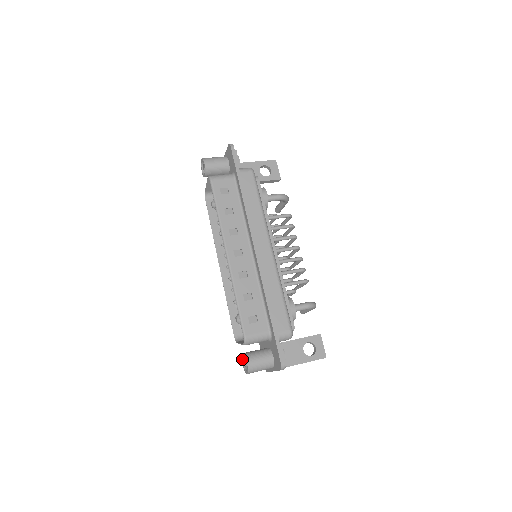
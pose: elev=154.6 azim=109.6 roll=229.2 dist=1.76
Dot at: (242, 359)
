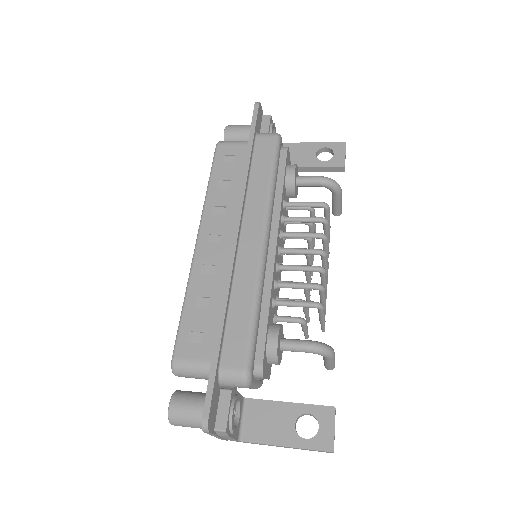
Dot at: occluded
